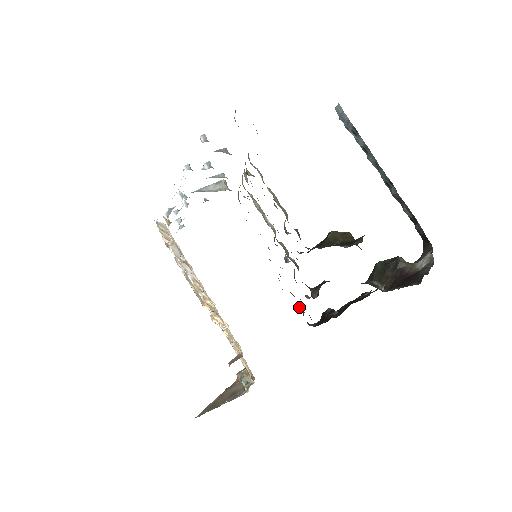
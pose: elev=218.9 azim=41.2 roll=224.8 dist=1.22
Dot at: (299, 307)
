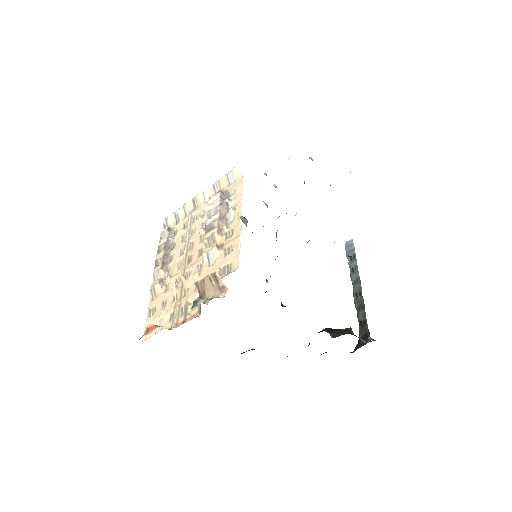
Dot at: occluded
